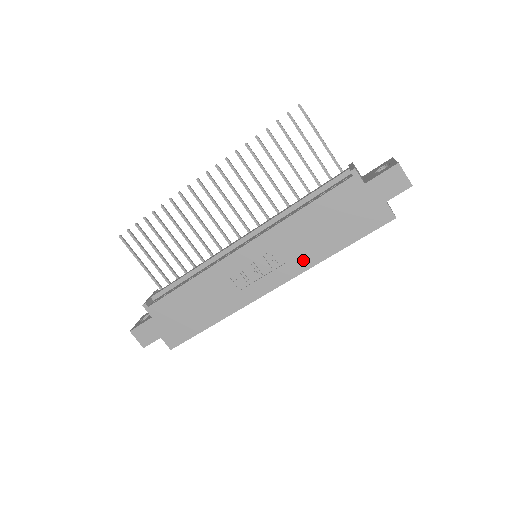
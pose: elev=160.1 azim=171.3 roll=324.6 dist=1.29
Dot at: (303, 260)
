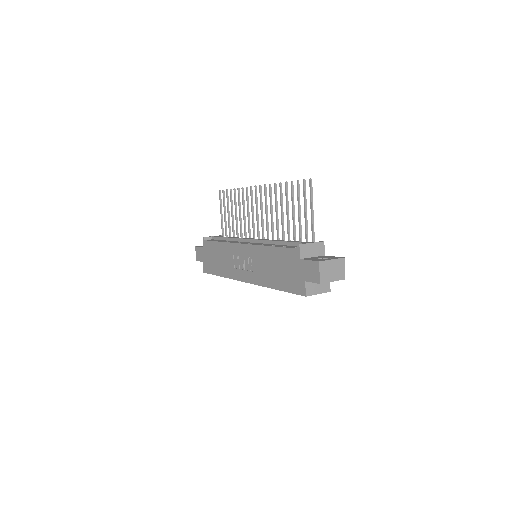
Dot at: (261, 278)
